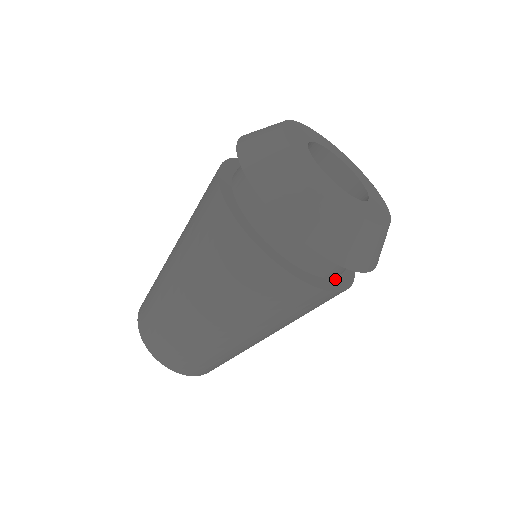
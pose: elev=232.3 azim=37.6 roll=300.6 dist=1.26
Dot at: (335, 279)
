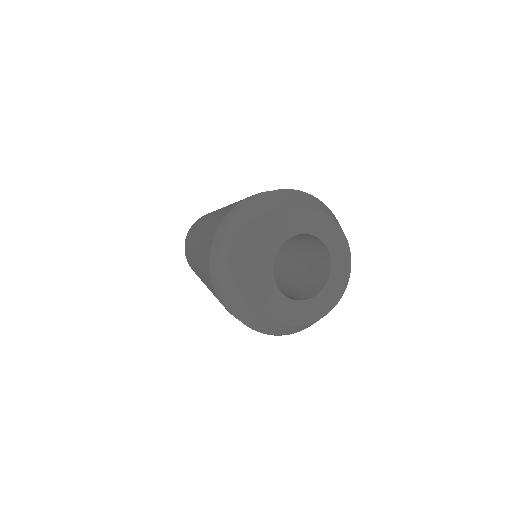
Dot at: occluded
